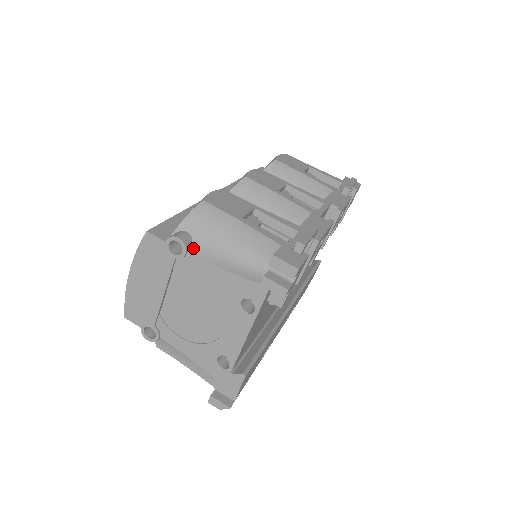
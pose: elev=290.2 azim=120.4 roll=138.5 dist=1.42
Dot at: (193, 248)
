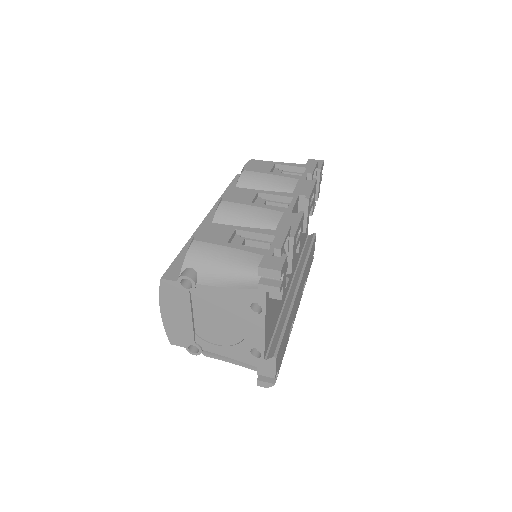
Dot at: (199, 279)
